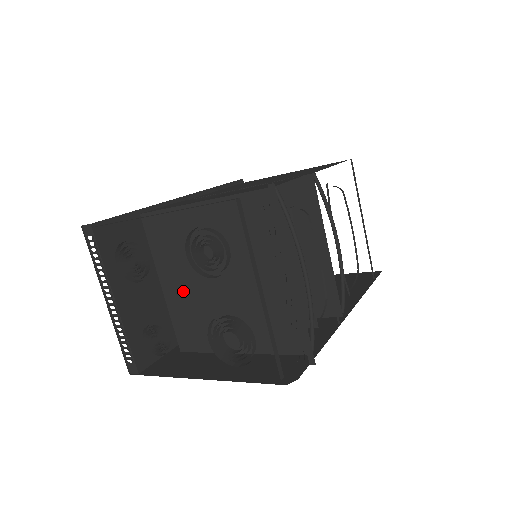
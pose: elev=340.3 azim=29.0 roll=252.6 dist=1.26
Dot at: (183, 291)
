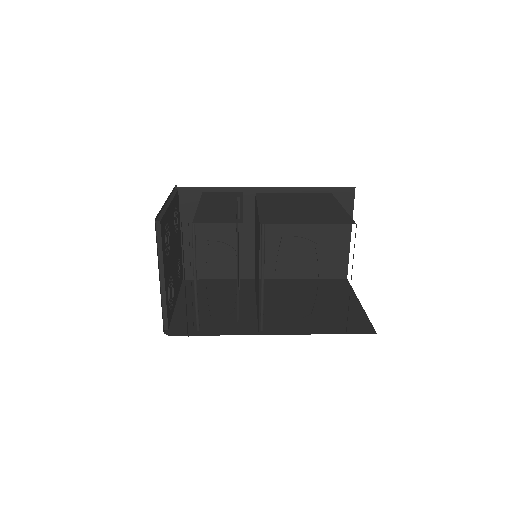
Dot at: occluded
